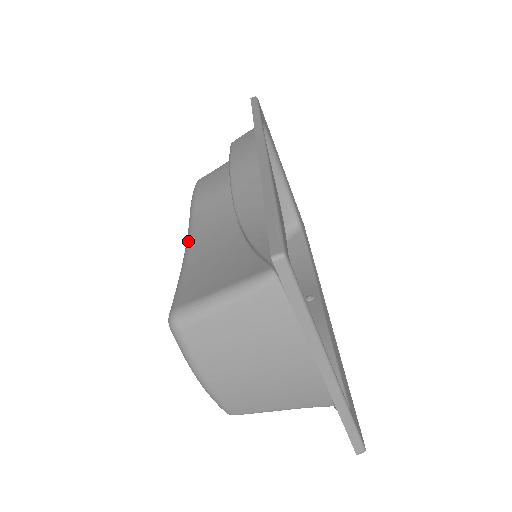
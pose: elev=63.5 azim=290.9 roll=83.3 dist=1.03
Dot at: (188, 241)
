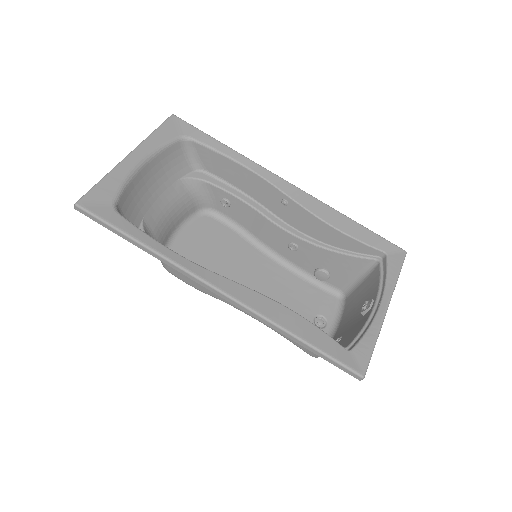
Dot at: occluded
